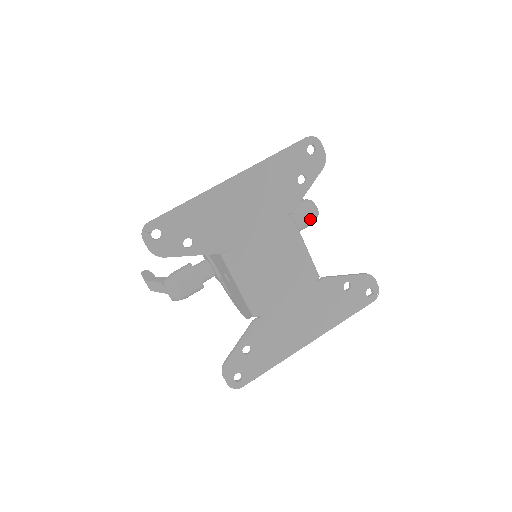
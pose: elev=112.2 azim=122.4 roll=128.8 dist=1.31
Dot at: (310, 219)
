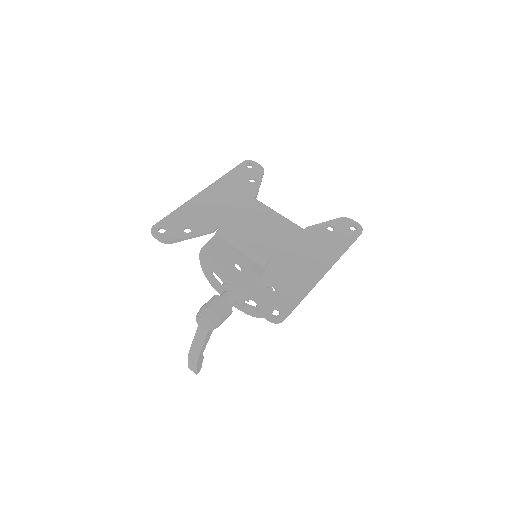
Dot at: occluded
